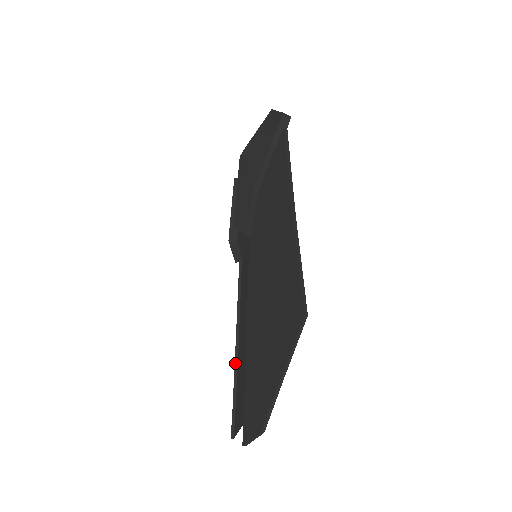
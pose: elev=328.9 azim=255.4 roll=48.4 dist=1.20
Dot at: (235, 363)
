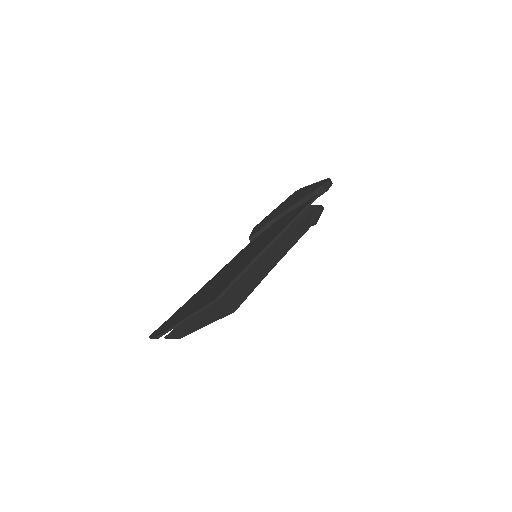
Dot at: occluded
